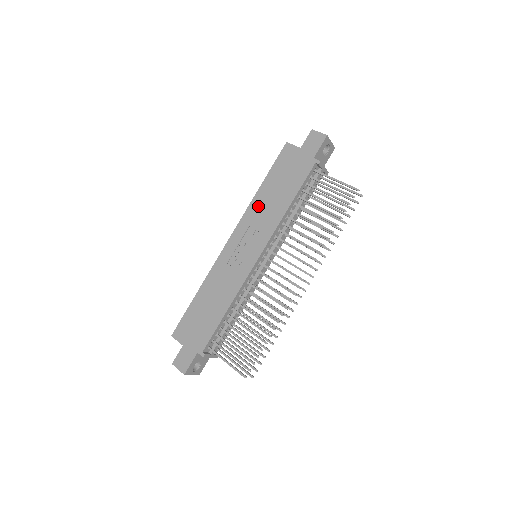
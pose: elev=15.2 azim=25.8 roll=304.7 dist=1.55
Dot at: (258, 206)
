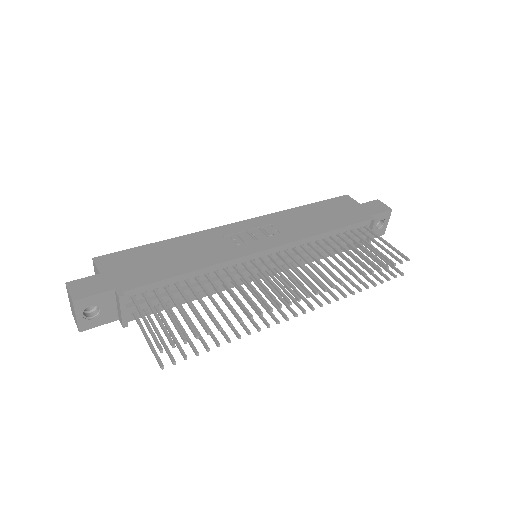
Dot at: (291, 216)
